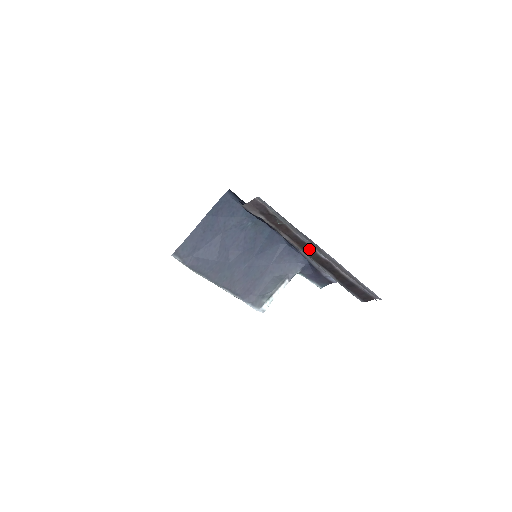
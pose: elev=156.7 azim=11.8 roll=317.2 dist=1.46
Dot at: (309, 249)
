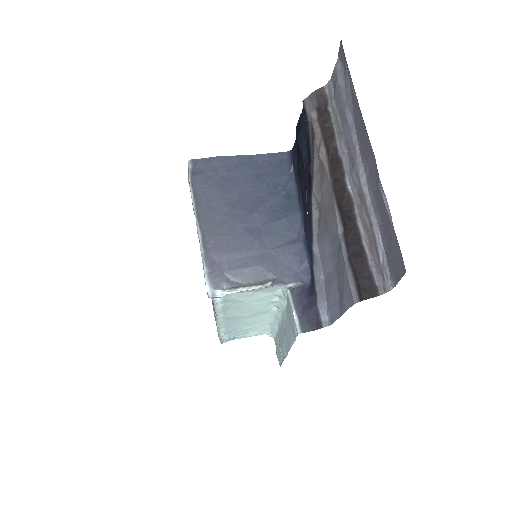
Dot at: (339, 172)
